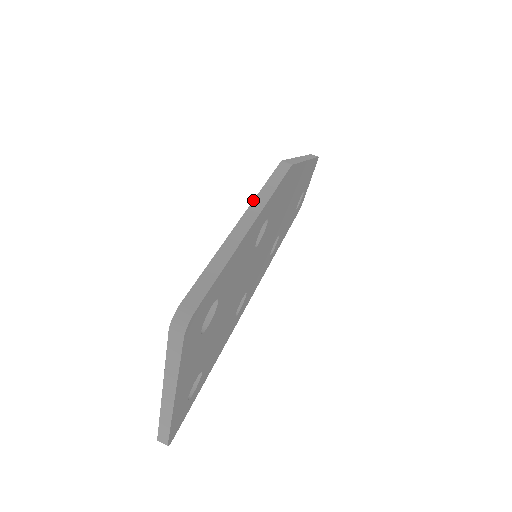
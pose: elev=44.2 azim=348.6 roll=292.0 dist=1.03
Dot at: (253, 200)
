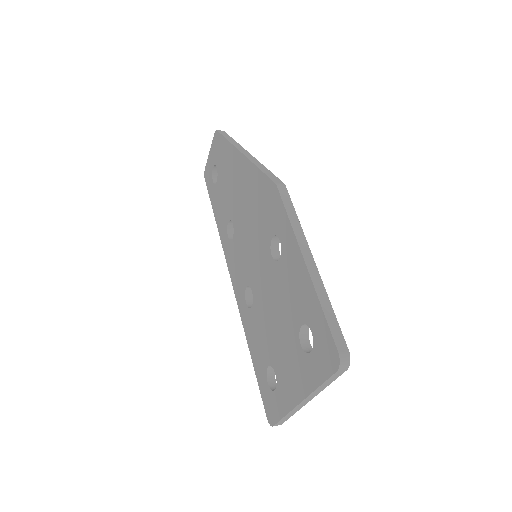
Dot at: (295, 236)
